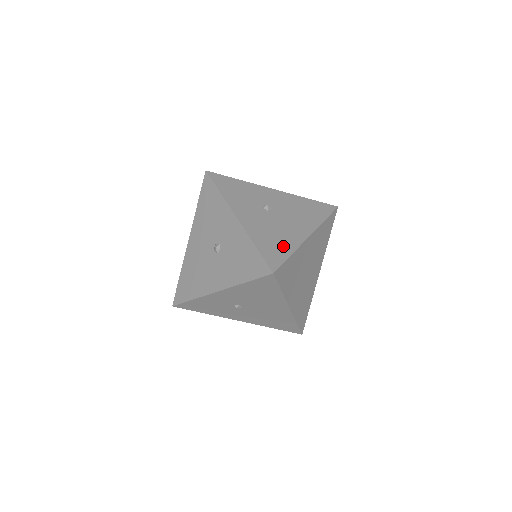
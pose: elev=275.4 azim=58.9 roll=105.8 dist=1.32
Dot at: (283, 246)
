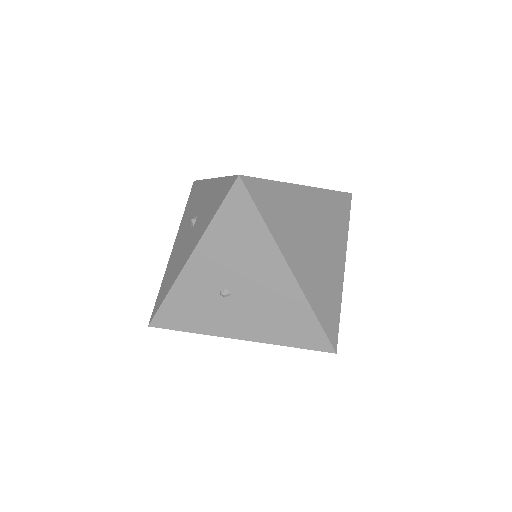
Dot at: occluded
